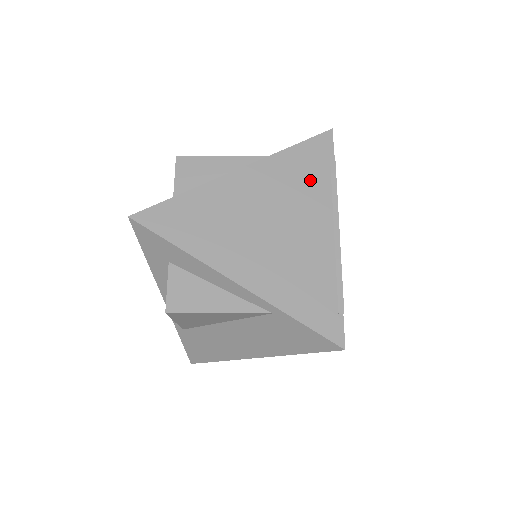
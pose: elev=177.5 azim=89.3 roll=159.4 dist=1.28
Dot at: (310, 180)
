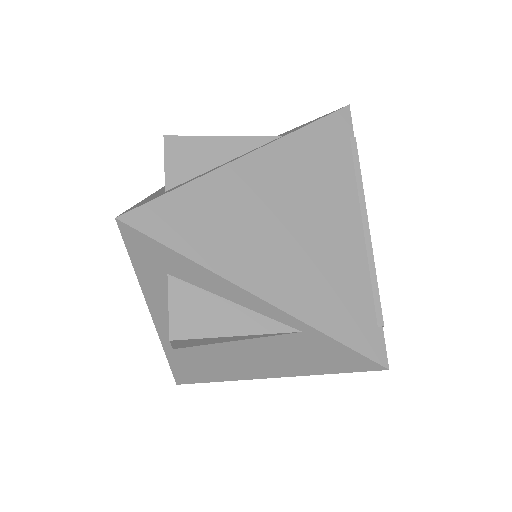
Dot at: (331, 167)
